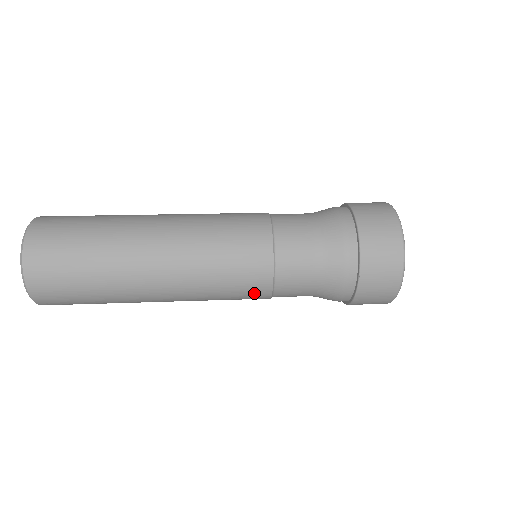
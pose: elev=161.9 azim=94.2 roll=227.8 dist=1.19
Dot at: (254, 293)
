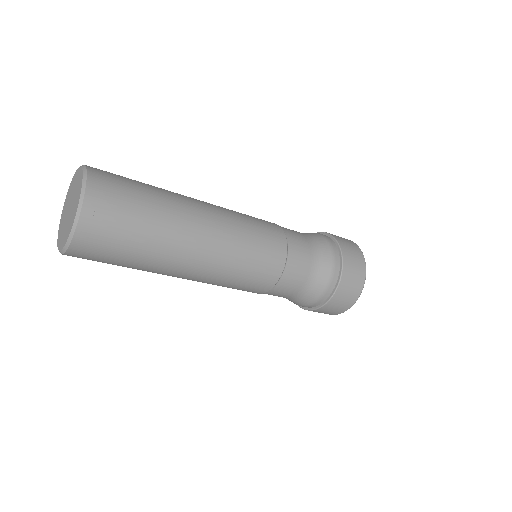
Dot at: (263, 282)
